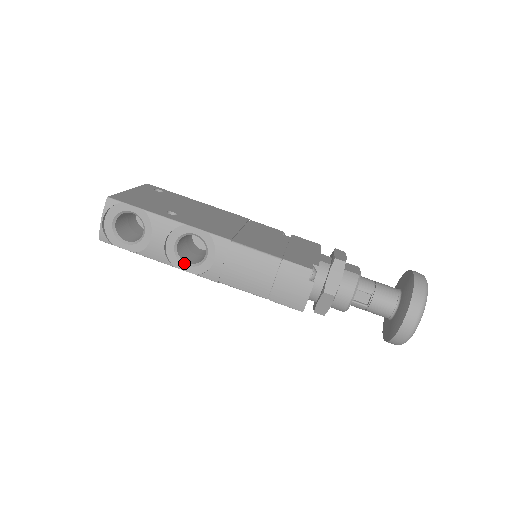
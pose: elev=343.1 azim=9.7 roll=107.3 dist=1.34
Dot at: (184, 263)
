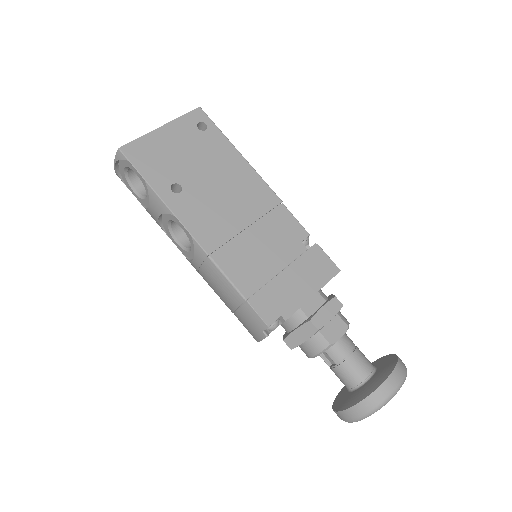
Dot at: (175, 239)
